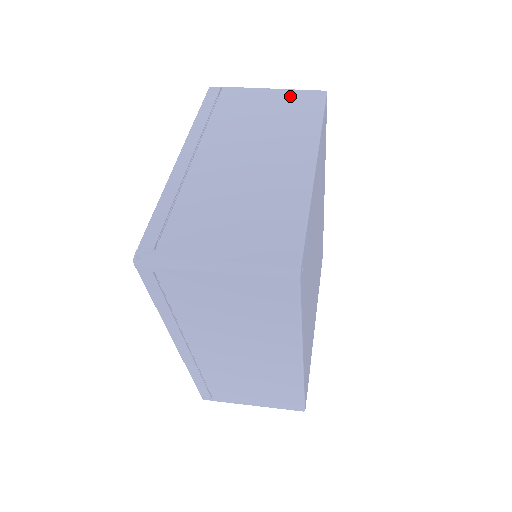
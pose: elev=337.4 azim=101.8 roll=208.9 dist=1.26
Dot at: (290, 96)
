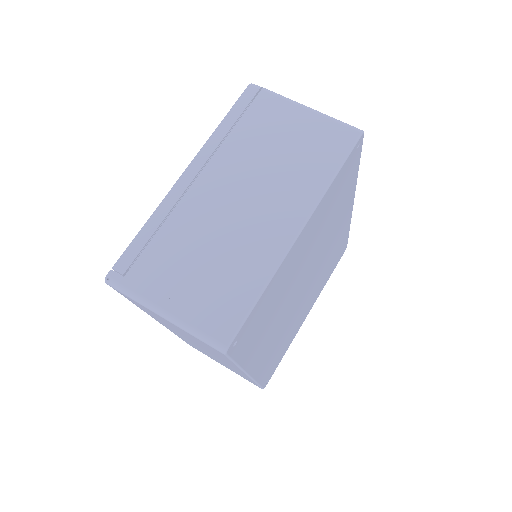
Dot at: (321, 127)
